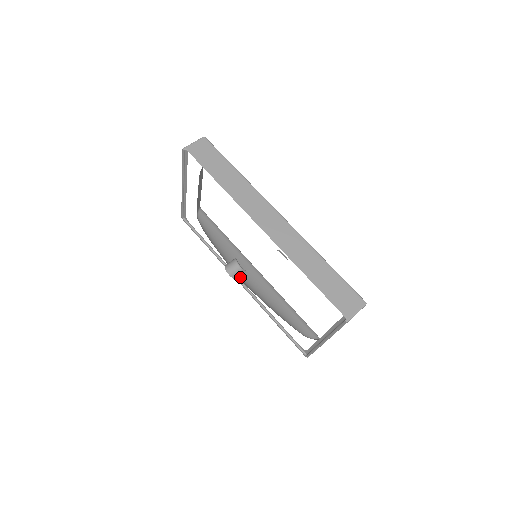
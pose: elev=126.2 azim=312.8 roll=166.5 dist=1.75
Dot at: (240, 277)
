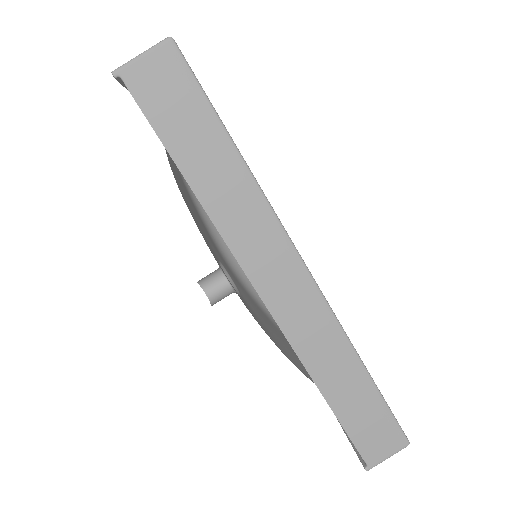
Dot at: (229, 250)
